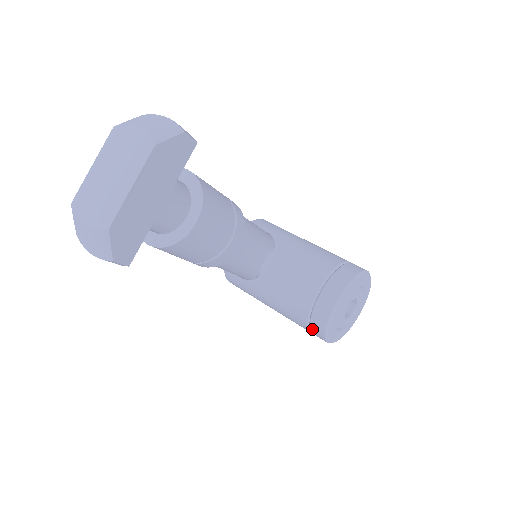
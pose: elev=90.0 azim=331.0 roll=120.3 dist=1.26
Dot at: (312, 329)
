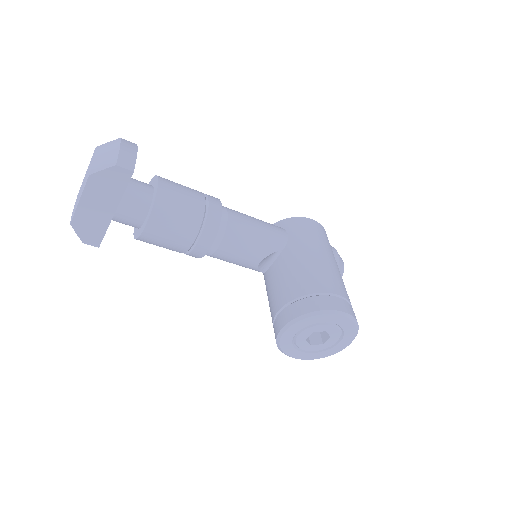
Dot at: occluded
